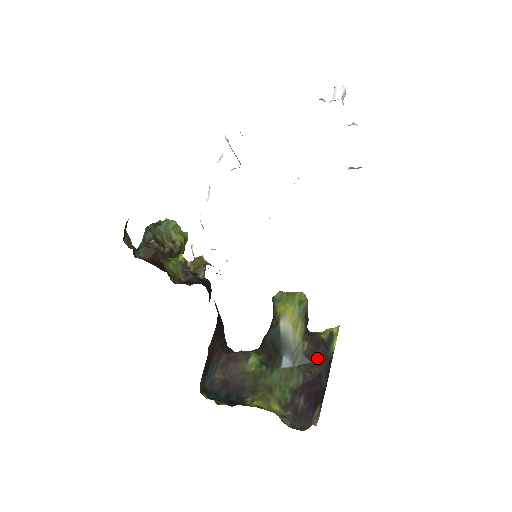
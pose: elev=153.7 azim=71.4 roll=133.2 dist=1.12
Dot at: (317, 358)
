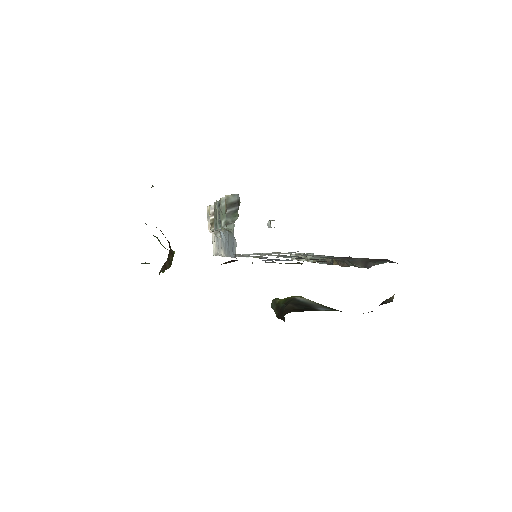
Dot at: occluded
